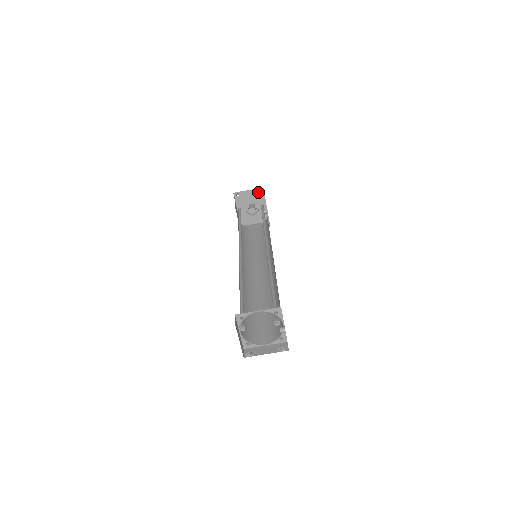
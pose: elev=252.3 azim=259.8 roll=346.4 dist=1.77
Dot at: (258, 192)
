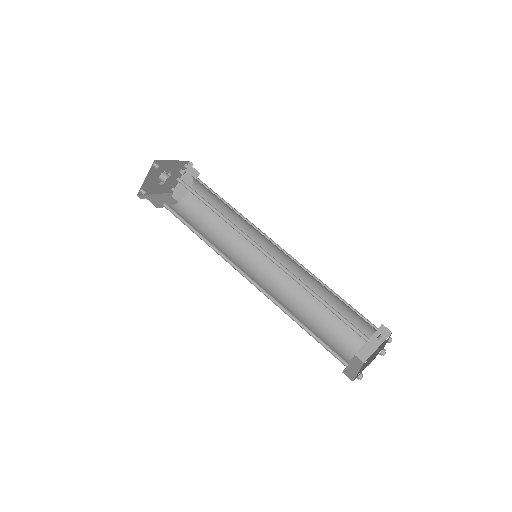
Dot at: (154, 167)
